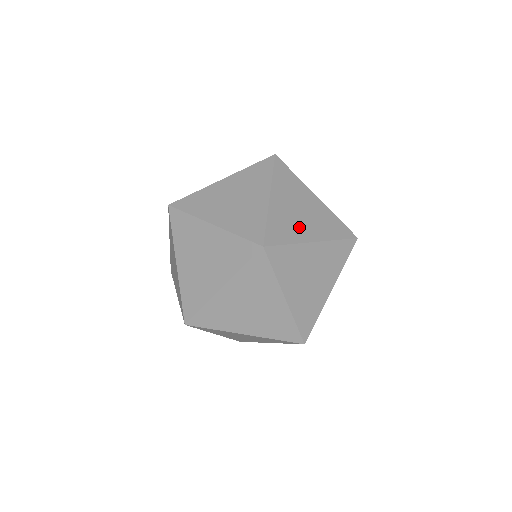
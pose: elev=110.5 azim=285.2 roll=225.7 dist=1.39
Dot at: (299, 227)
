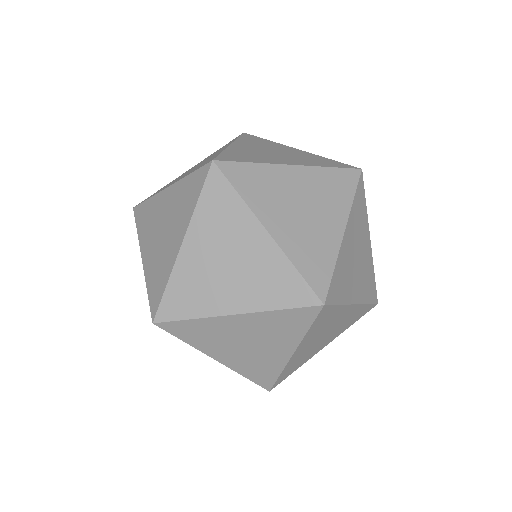
Dot at: (270, 158)
